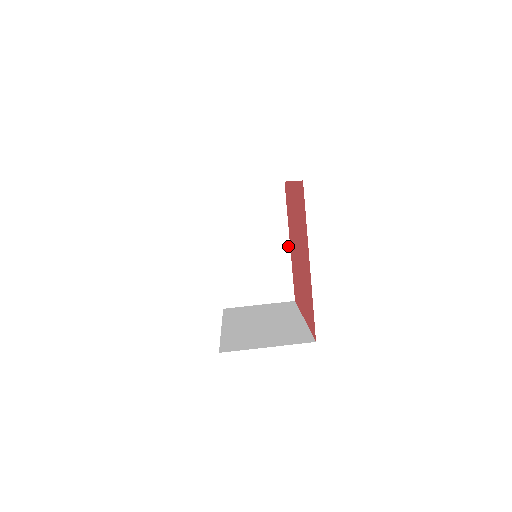
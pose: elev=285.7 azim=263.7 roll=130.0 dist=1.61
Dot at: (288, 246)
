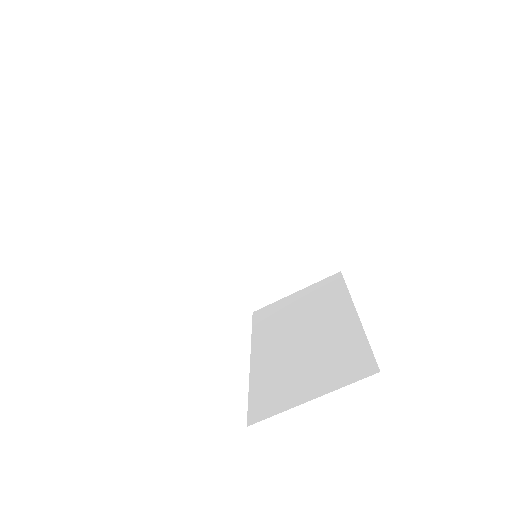
Dot at: (304, 206)
